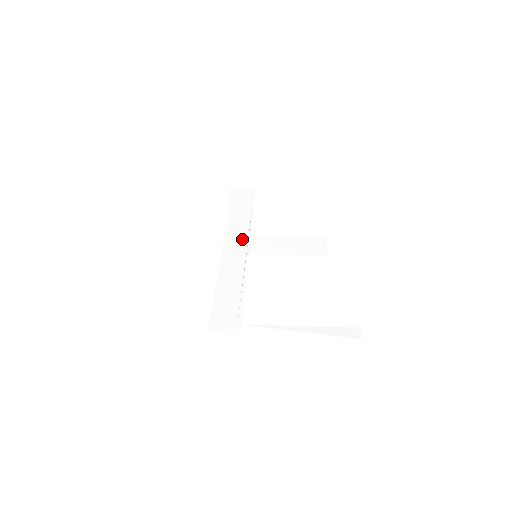
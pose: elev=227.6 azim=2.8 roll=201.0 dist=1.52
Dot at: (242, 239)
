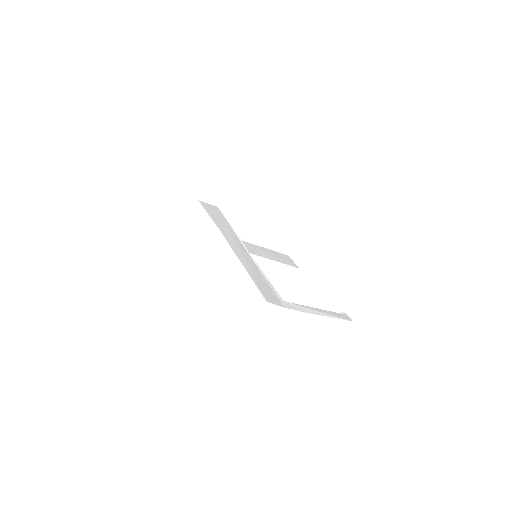
Dot at: (238, 241)
